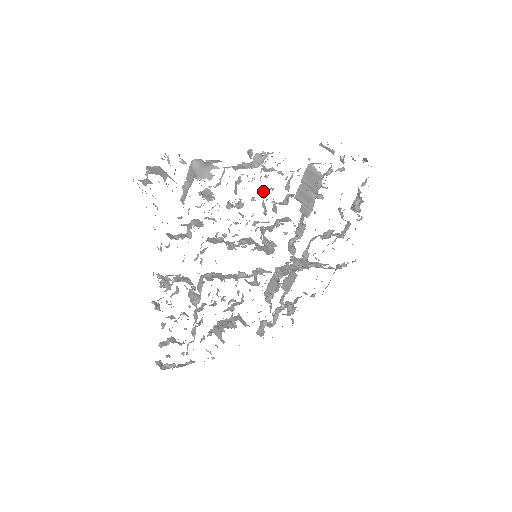
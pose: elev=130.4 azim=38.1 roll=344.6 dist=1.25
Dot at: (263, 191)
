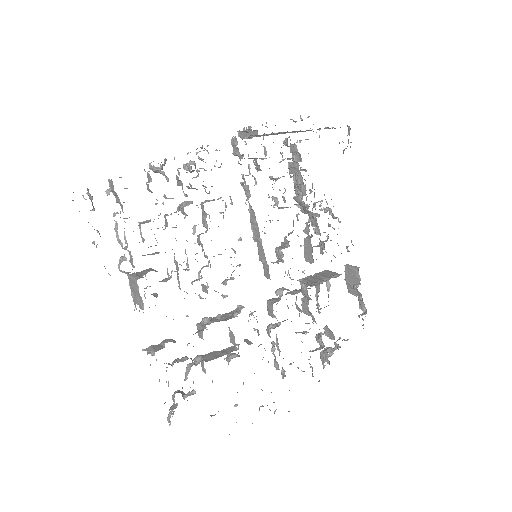
Dot at: (315, 216)
